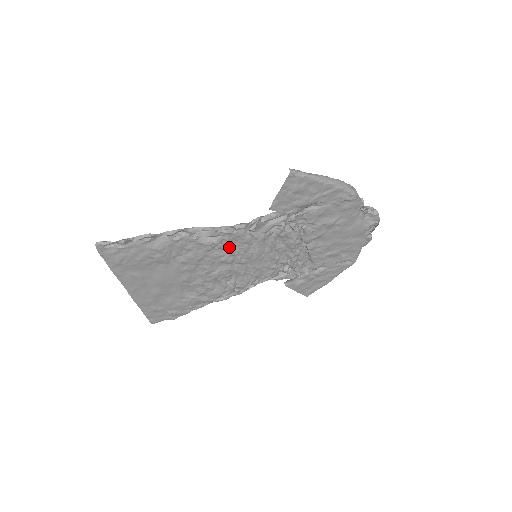
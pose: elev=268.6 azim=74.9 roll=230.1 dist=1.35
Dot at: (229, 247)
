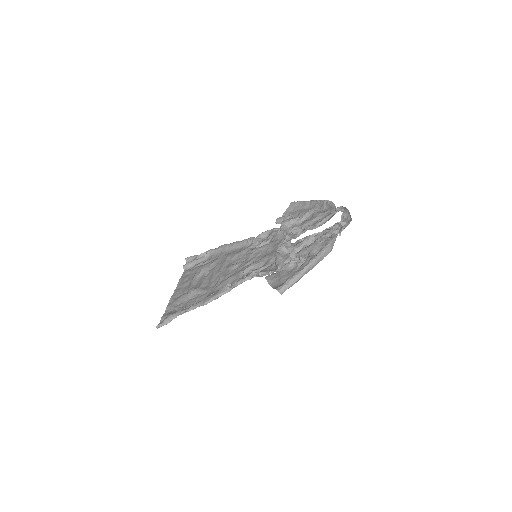
Dot at: occluded
